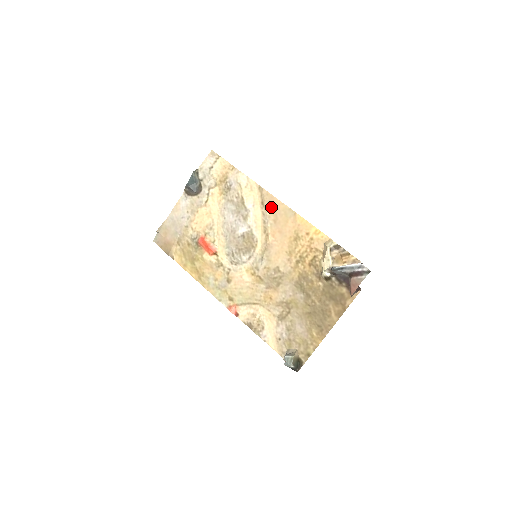
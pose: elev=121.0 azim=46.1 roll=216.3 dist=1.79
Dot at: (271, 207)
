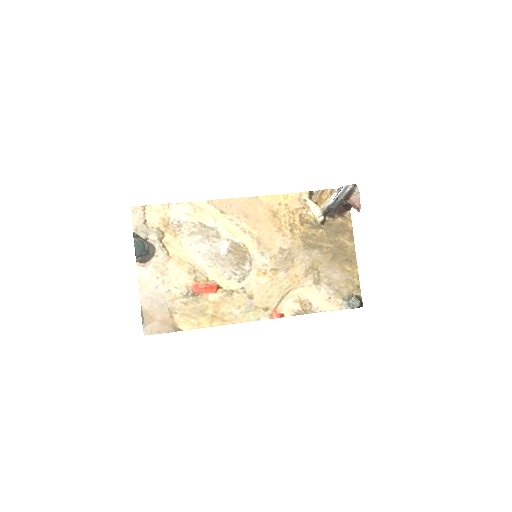
Dot at: (233, 209)
